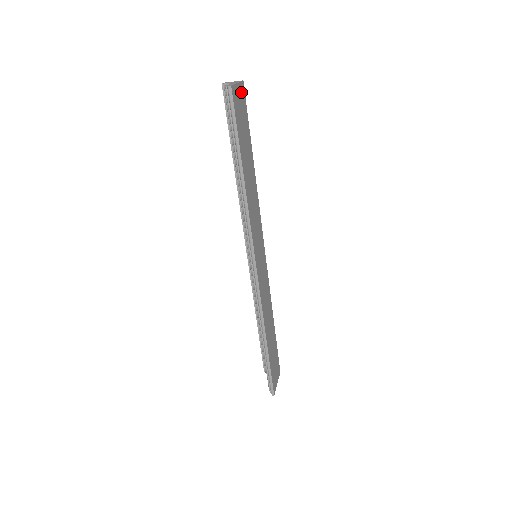
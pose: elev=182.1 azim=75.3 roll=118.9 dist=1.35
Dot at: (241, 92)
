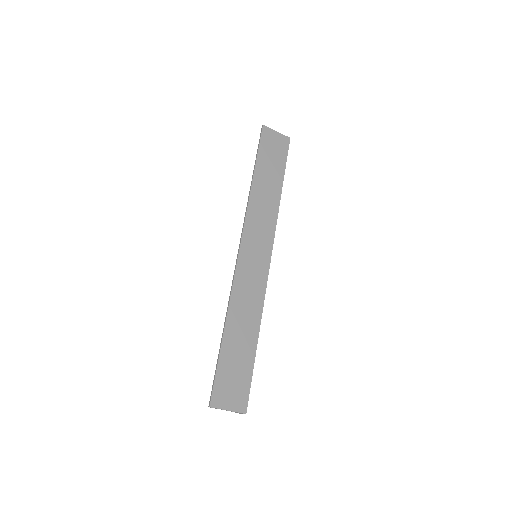
Dot at: (282, 140)
